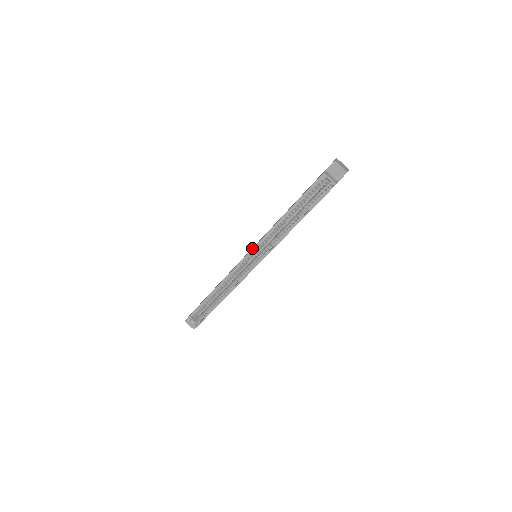
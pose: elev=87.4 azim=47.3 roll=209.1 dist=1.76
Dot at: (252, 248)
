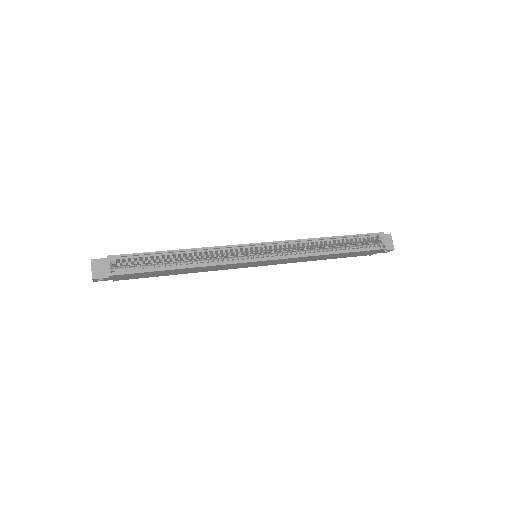
Dot at: occluded
